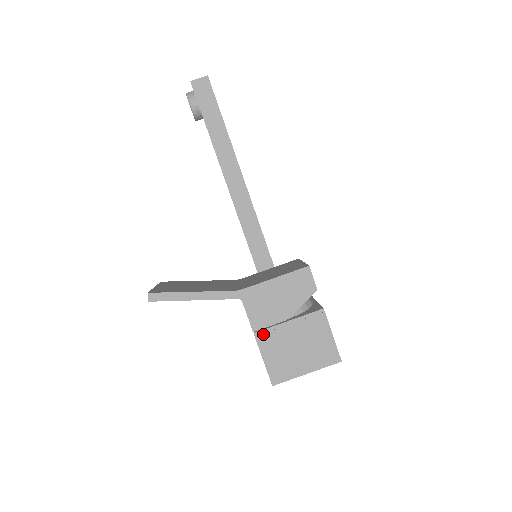
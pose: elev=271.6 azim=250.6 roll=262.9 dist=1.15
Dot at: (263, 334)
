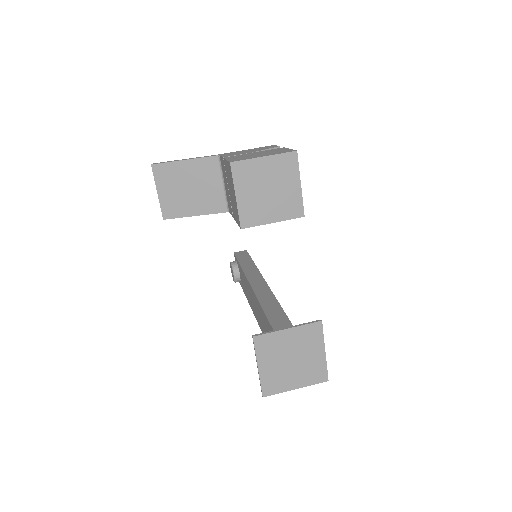
Dot at: occluded
